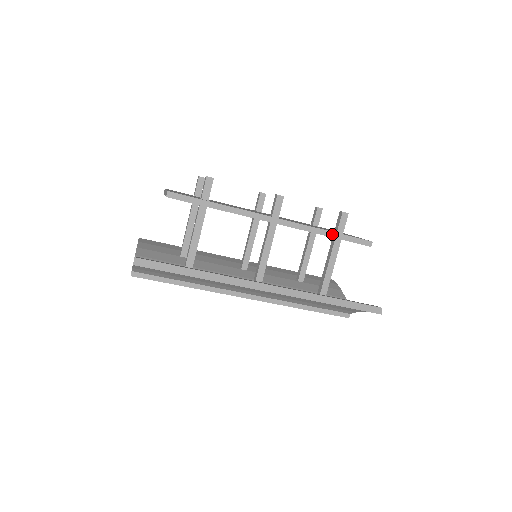
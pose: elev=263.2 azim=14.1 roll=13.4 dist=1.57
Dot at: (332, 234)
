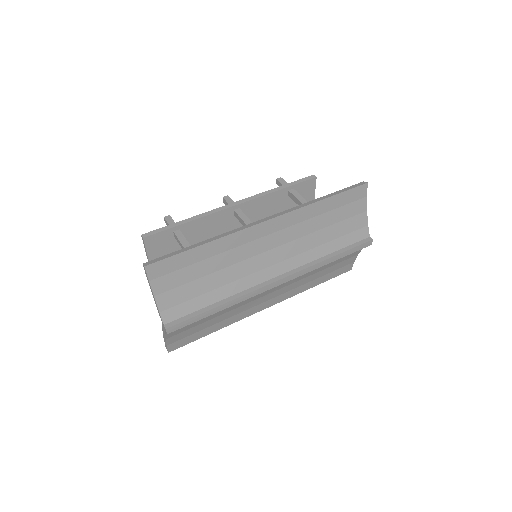
Dot at: (282, 187)
